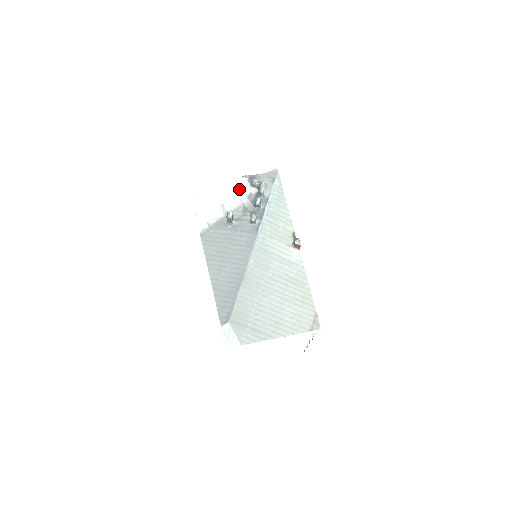
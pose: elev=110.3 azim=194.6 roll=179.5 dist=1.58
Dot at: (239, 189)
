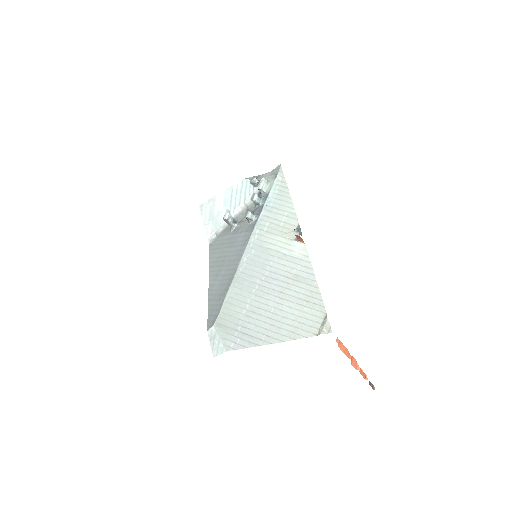
Dot at: (243, 192)
